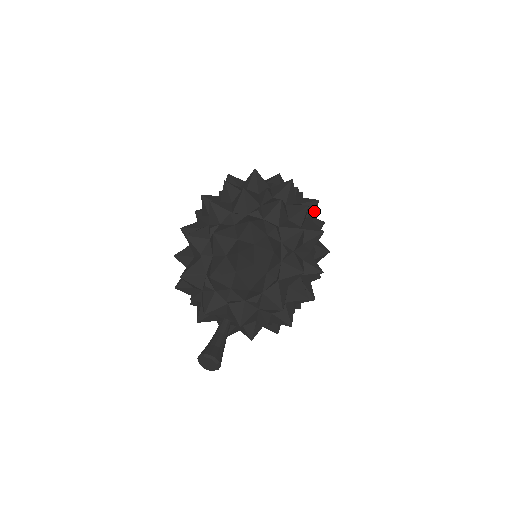
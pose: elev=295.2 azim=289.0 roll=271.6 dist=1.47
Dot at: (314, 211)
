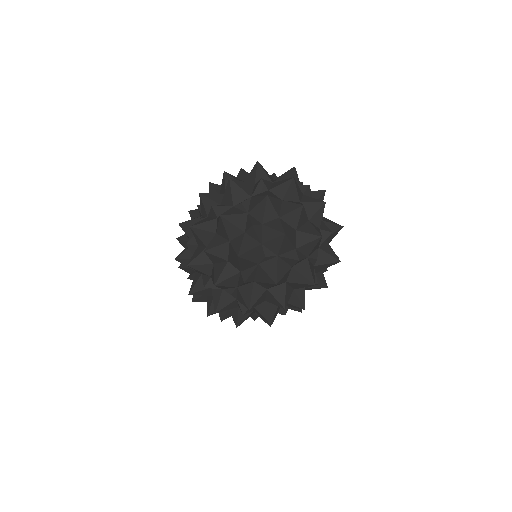
Dot at: occluded
